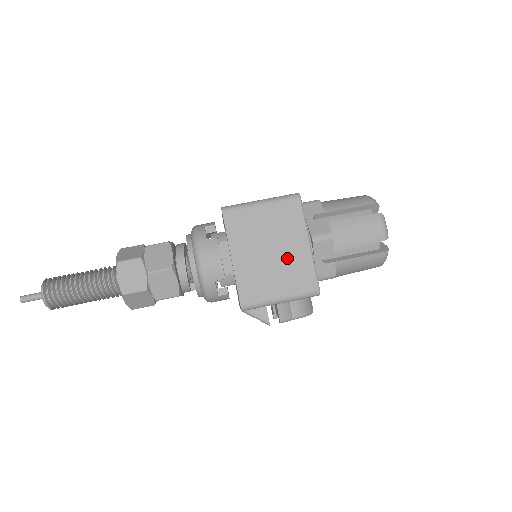
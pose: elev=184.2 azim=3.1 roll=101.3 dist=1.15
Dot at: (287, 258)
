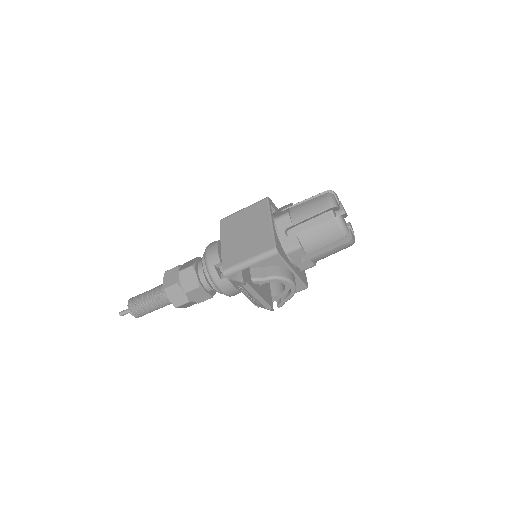
Dot at: (255, 234)
